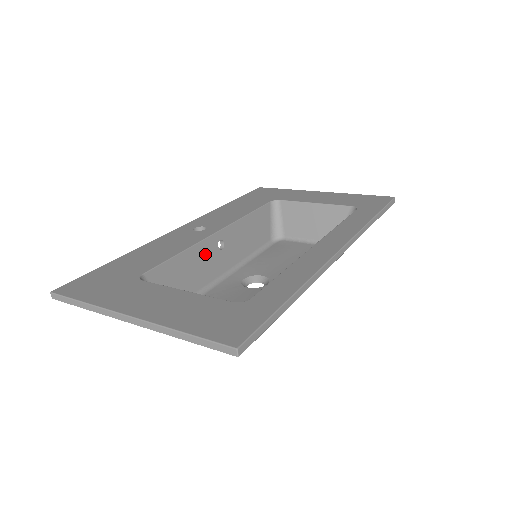
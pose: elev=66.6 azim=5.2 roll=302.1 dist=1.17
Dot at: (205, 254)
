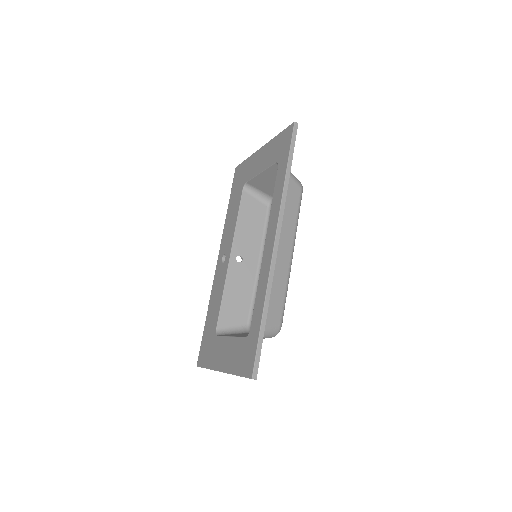
Dot at: (236, 276)
